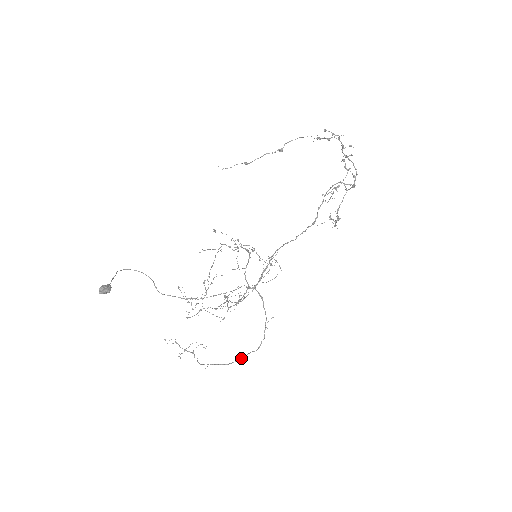
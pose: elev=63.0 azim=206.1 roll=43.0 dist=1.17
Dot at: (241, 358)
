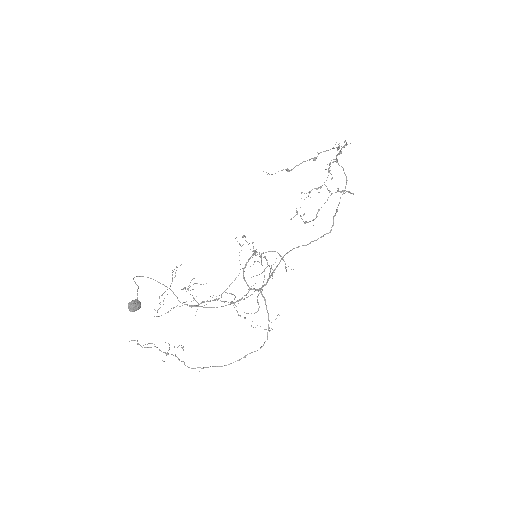
Dot at: (240, 359)
